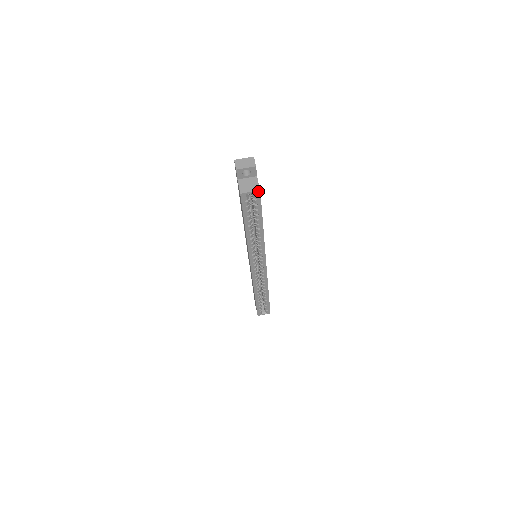
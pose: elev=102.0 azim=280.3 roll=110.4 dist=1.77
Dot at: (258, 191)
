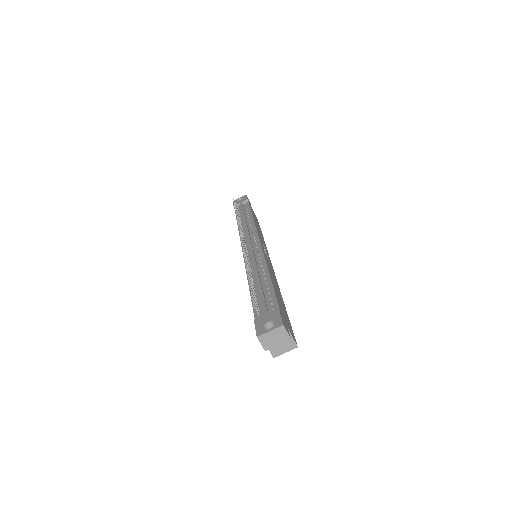
Dot at: (295, 347)
